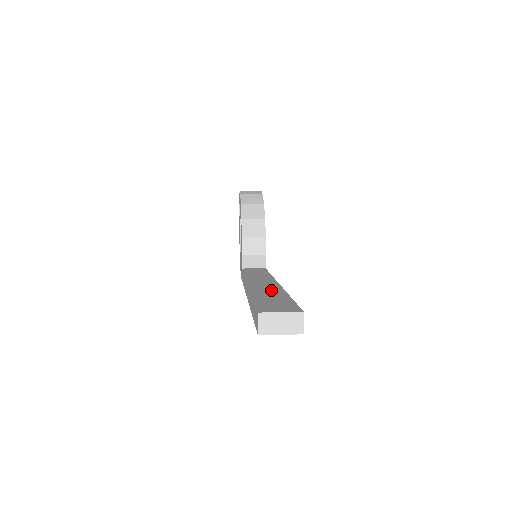
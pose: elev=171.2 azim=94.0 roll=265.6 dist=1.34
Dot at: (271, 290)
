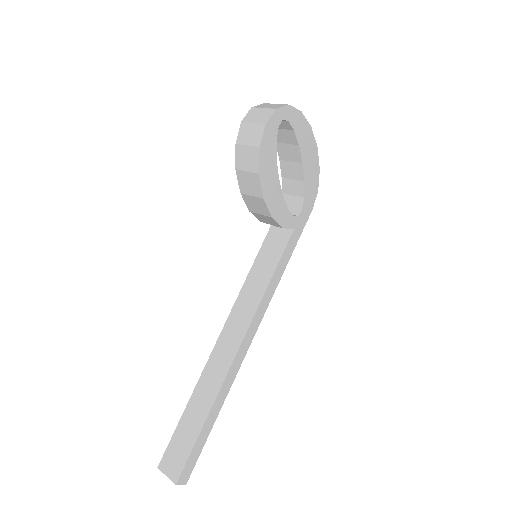
Dot at: (209, 390)
